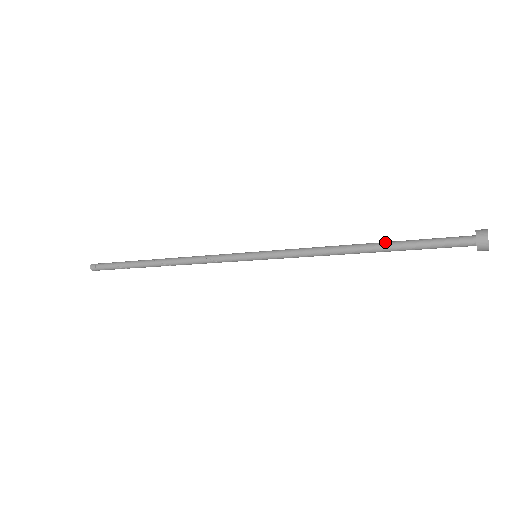
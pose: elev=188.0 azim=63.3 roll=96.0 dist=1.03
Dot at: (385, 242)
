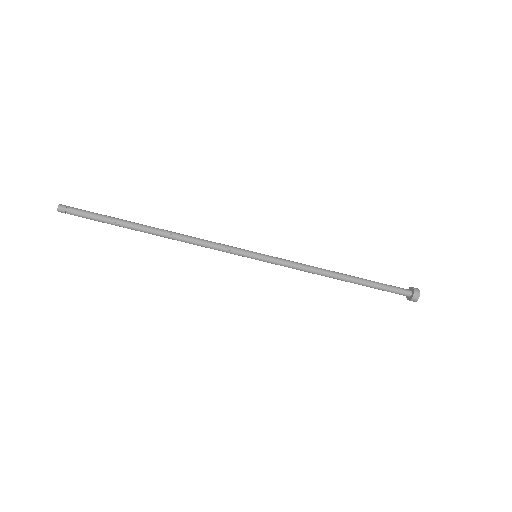
Dot at: occluded
